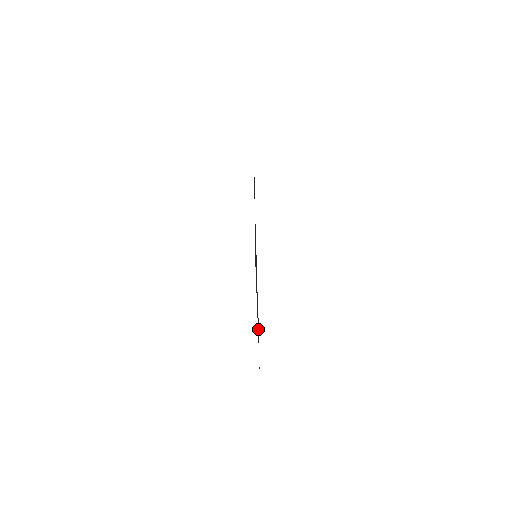
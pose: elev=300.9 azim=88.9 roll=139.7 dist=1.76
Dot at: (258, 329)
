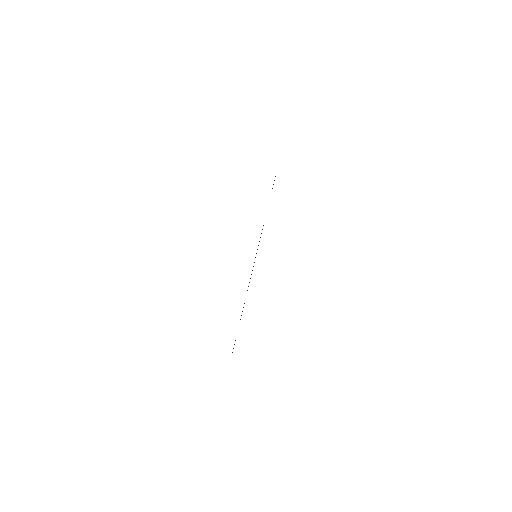
Dot at: occluded
